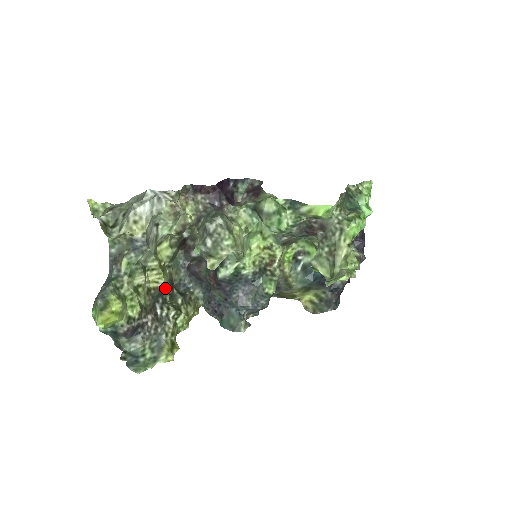
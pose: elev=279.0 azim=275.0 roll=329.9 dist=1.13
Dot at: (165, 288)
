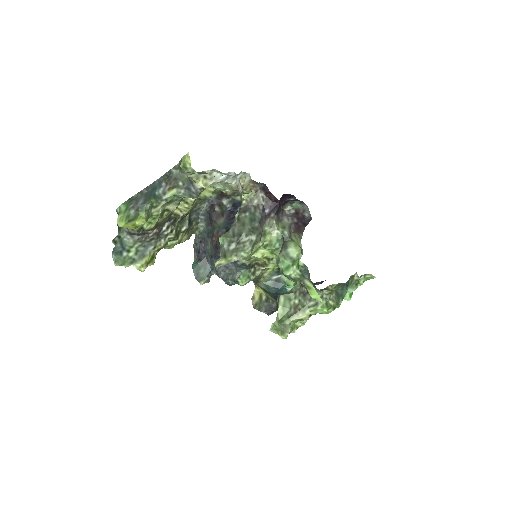
Dot at: occluded
